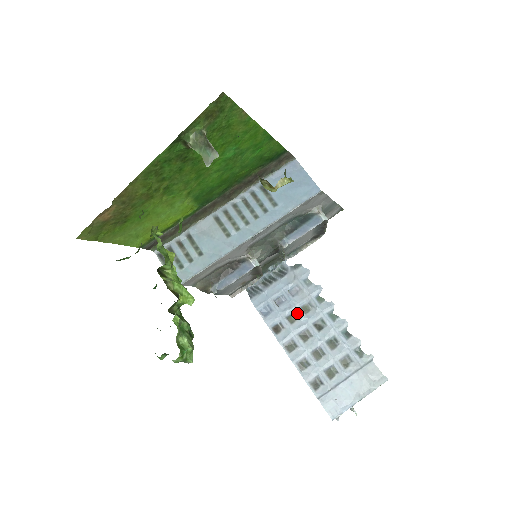
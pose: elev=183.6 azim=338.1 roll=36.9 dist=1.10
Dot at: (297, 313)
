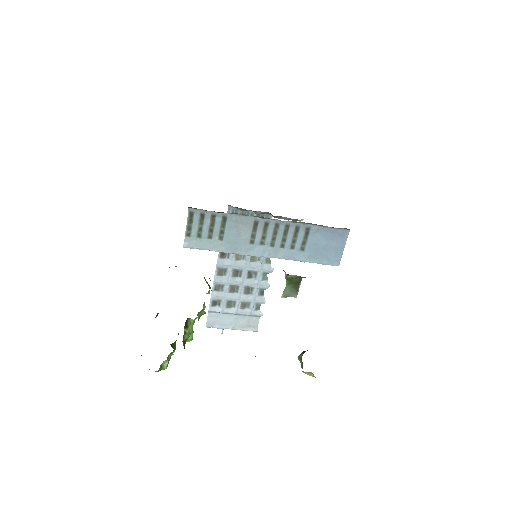
Dot at: (246, 256)
